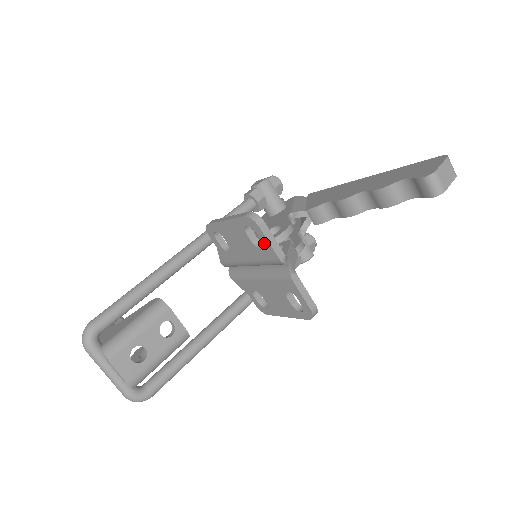
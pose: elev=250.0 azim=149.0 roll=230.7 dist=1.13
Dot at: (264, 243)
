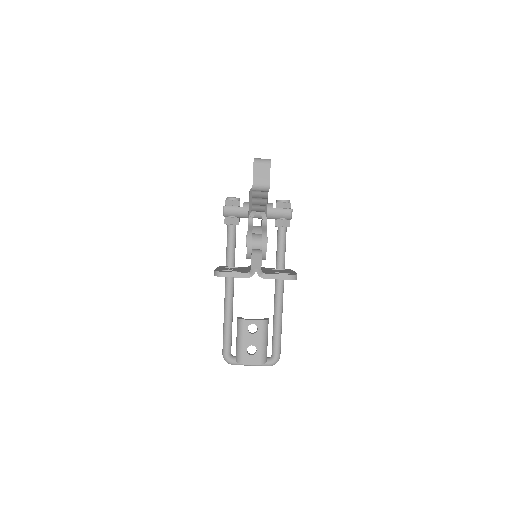
Dot at: (234, 277)
